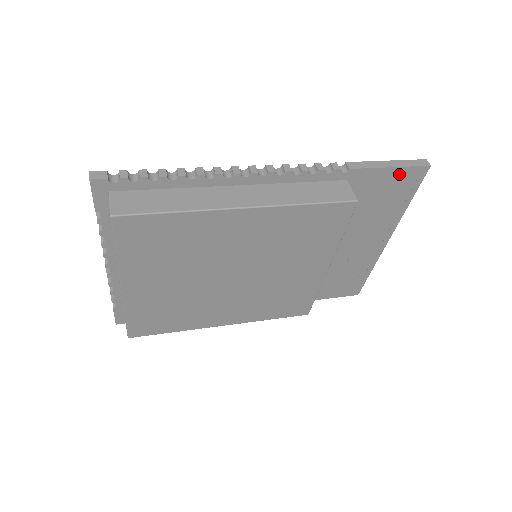
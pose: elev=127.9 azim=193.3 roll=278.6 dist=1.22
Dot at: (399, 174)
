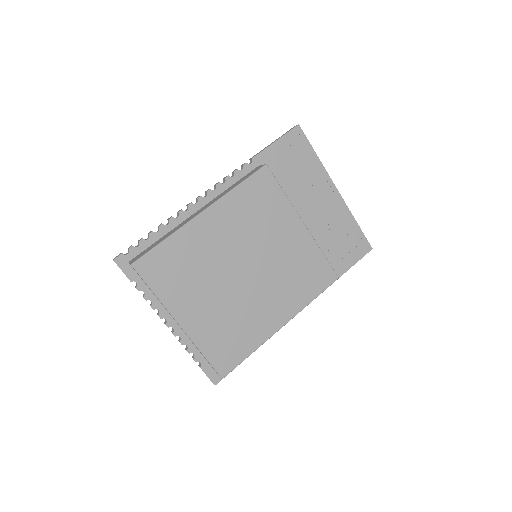
Dot at: (286, 142)
